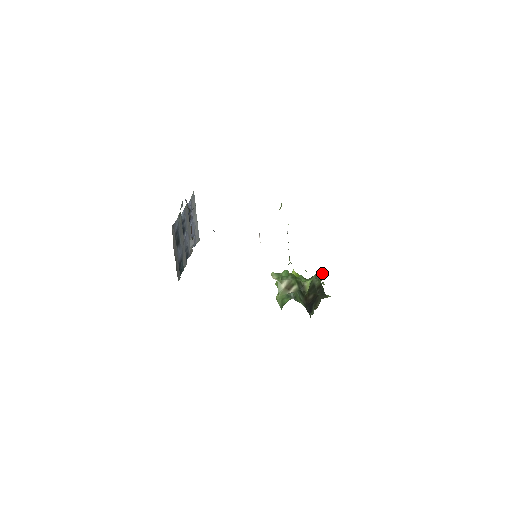
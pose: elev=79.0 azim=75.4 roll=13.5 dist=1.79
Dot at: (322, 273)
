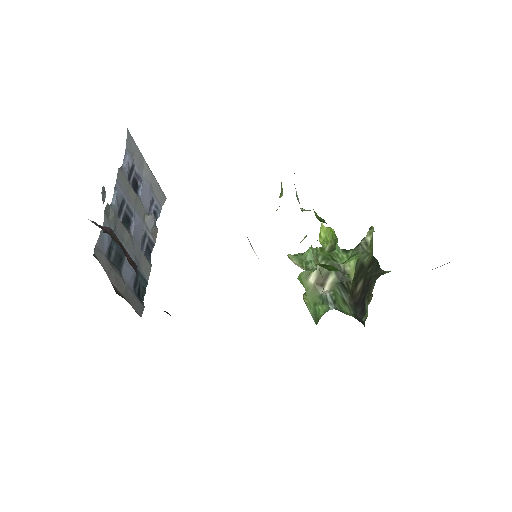
Dot at: (372, 236)
